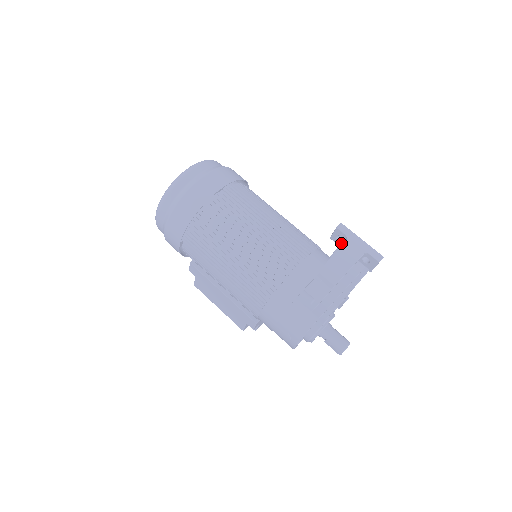
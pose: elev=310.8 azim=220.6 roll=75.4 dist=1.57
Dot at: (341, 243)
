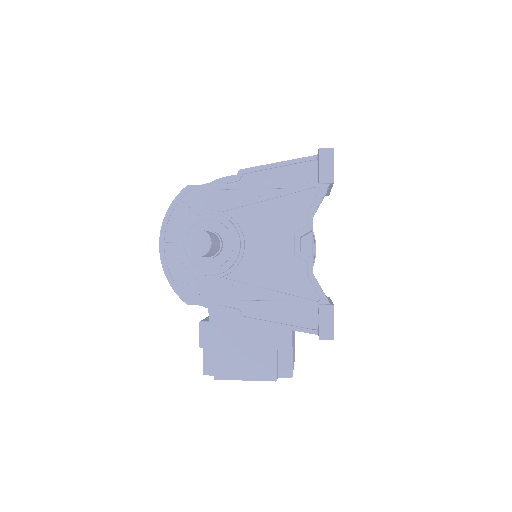
Dot at: occluded
